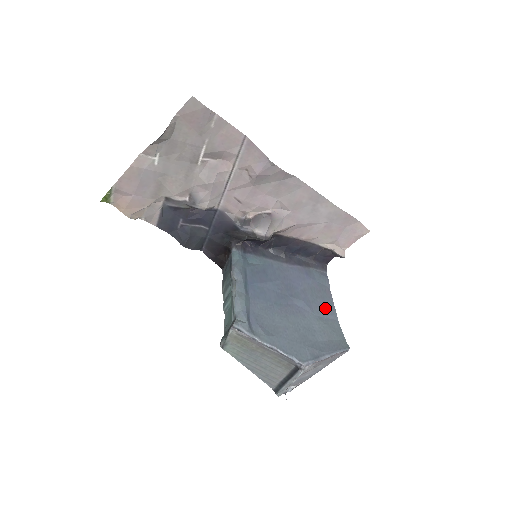
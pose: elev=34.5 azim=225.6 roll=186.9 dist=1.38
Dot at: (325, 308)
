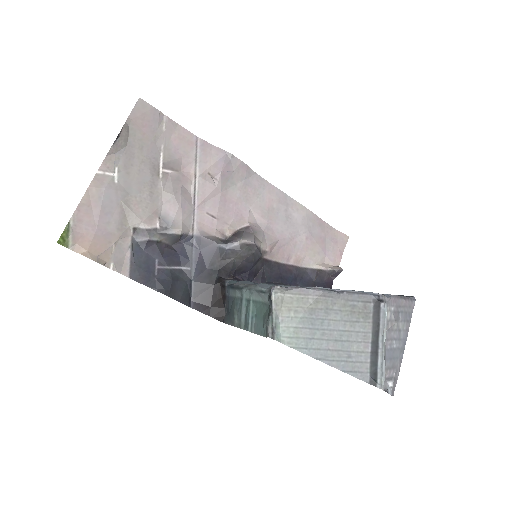
Dot at: occluded
